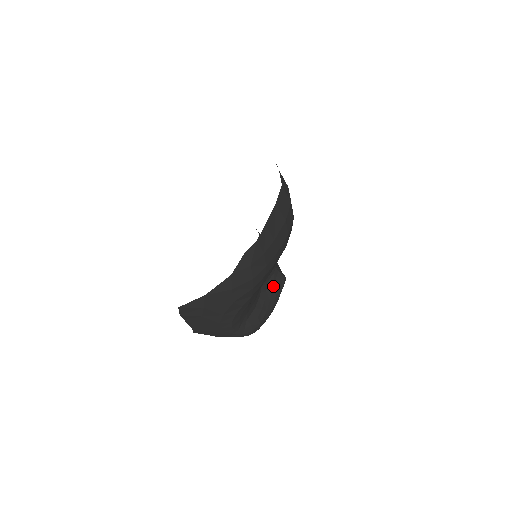
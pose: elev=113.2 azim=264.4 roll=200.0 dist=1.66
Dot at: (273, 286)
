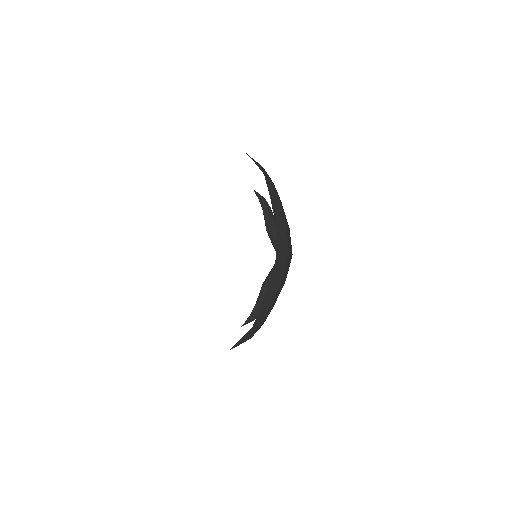
Dot at: occluded
